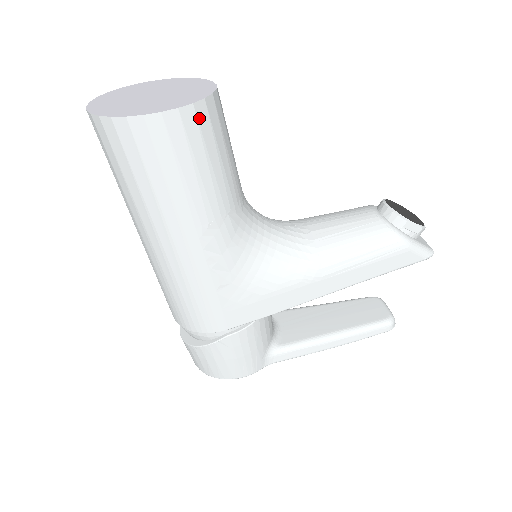
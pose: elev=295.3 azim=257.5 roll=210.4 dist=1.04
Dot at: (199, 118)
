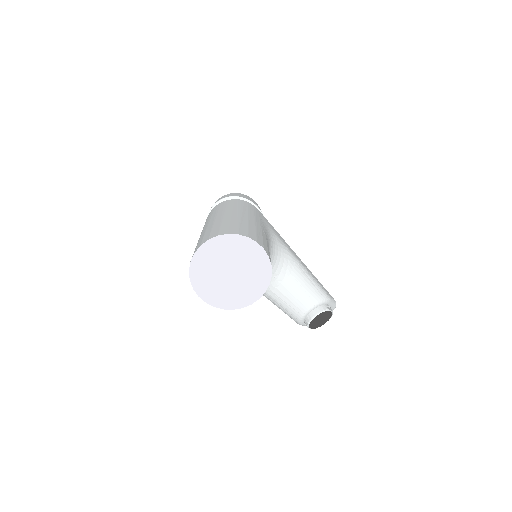
Dot at: occluded
